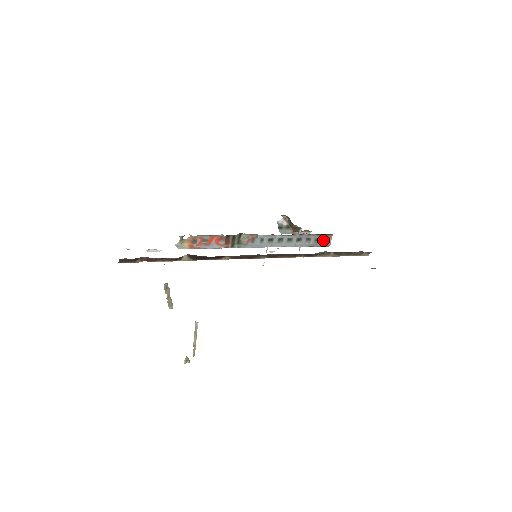
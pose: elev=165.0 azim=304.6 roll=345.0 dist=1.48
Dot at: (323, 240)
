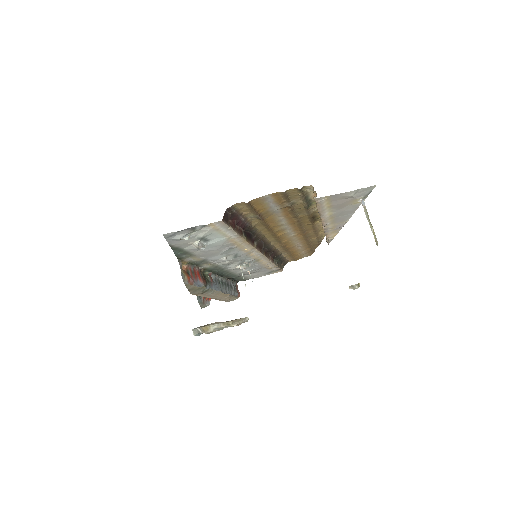
Dot at: (236, 289)
